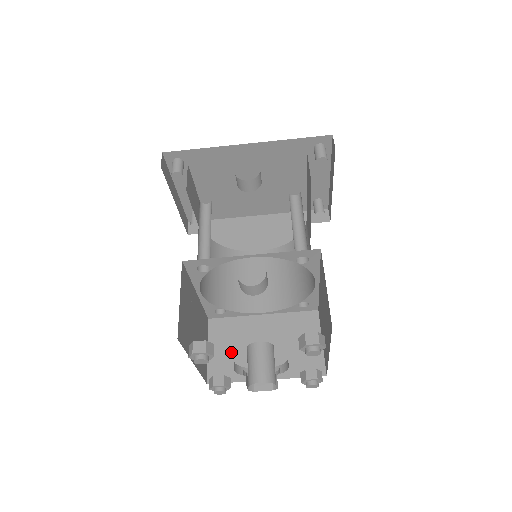
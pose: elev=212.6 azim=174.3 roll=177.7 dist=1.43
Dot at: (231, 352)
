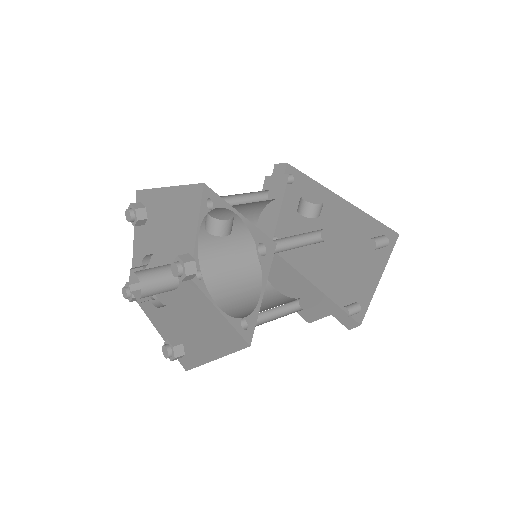
Dot at: (169, 299)
